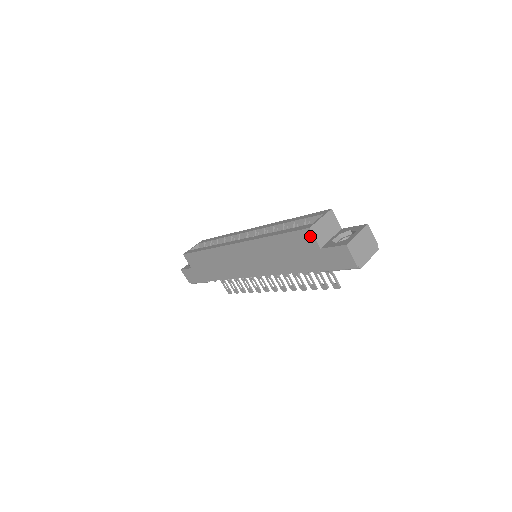
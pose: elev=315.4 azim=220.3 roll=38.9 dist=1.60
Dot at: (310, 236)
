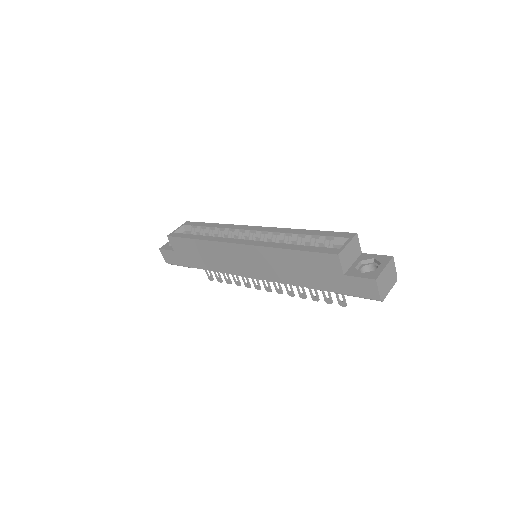
Dot at: (336, 262)
